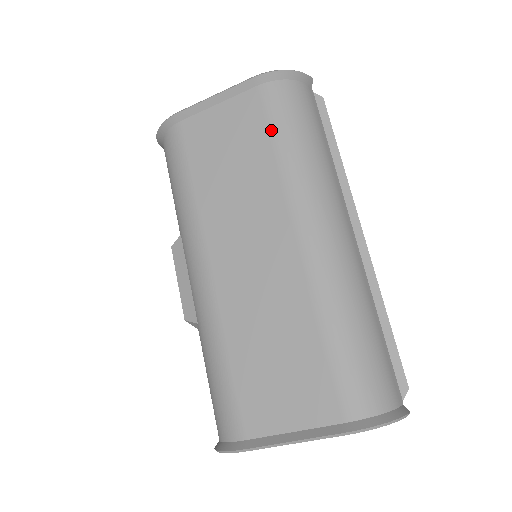
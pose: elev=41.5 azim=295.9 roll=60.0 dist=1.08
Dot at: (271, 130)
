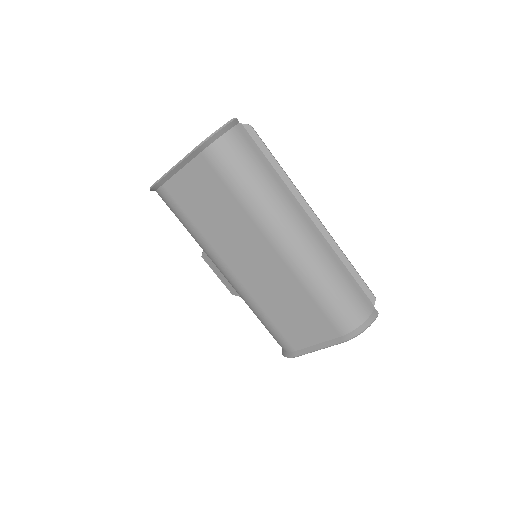
Dot at: (226, 183)
